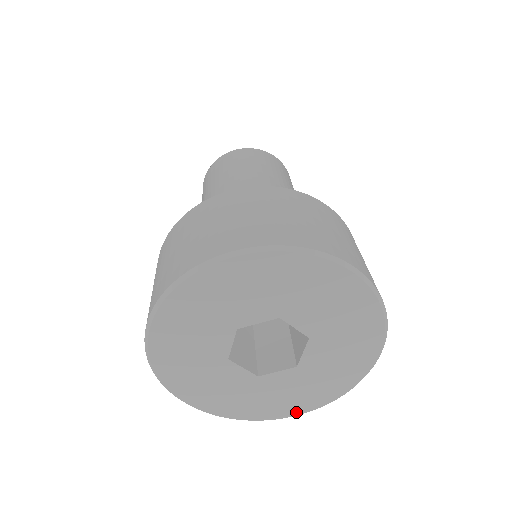
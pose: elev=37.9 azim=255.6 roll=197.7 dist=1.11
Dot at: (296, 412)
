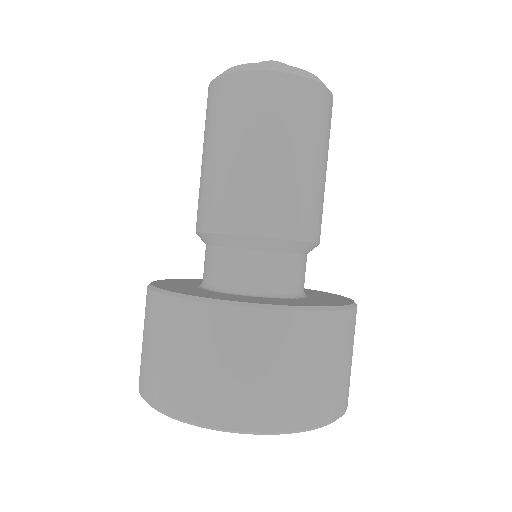
Dot at: occluded
